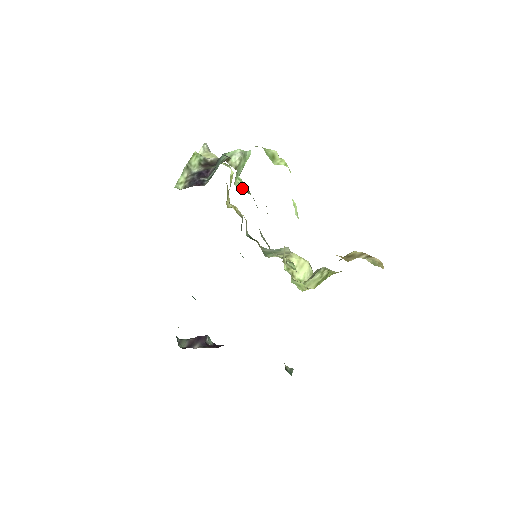
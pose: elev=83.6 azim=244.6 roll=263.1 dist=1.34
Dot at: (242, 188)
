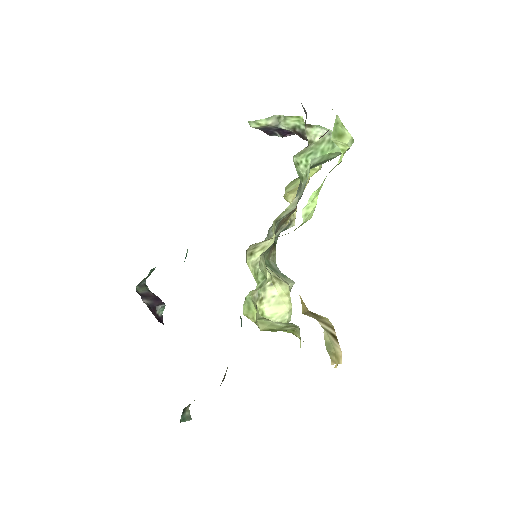
Dot at: (299, 169)
